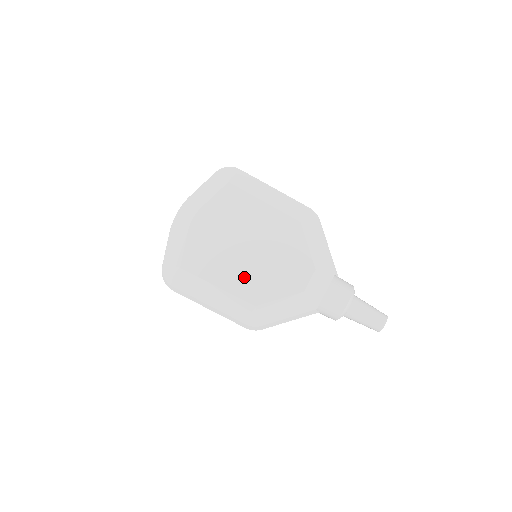
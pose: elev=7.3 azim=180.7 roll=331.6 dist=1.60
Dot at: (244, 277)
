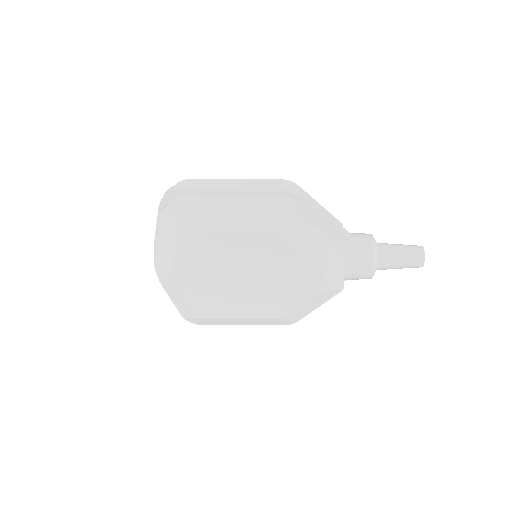
Dot at: (257, 303)
